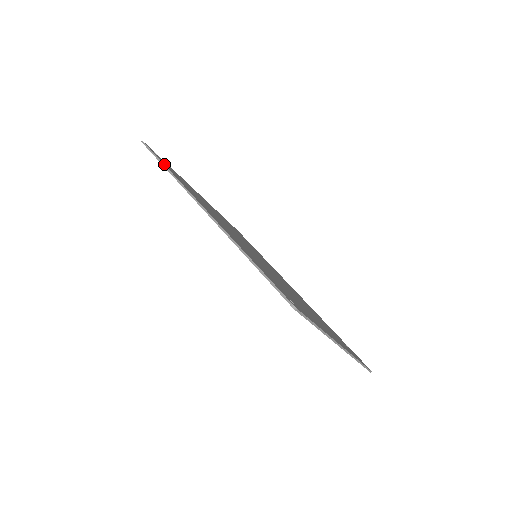
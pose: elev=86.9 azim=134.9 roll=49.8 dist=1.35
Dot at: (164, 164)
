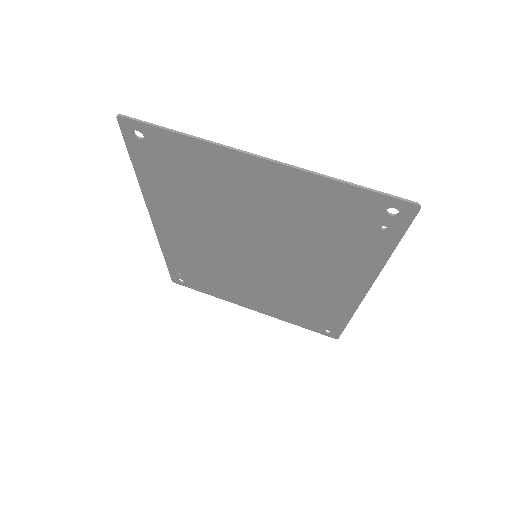
Dot at: (168, 261)
